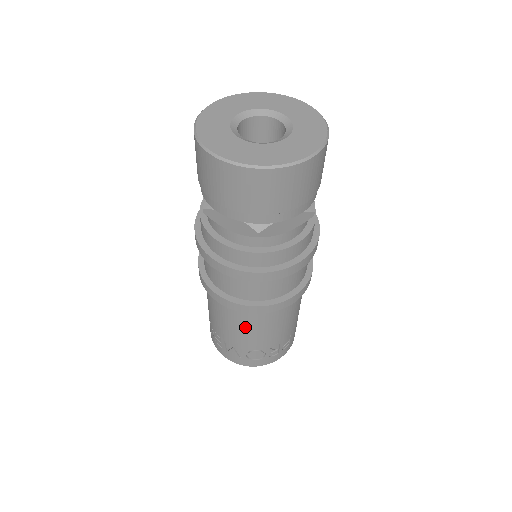
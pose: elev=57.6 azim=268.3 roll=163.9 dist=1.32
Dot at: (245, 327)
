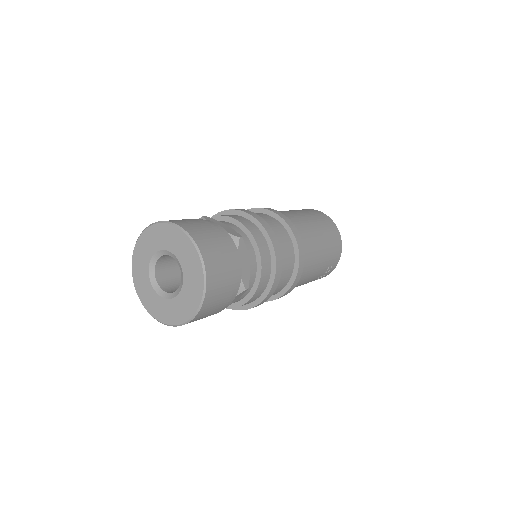
Dot at: occluded
